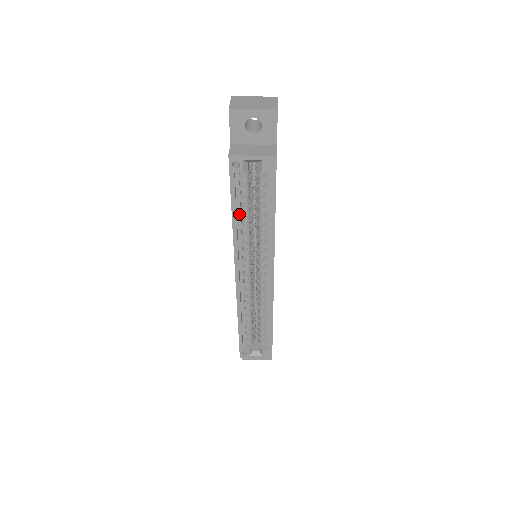
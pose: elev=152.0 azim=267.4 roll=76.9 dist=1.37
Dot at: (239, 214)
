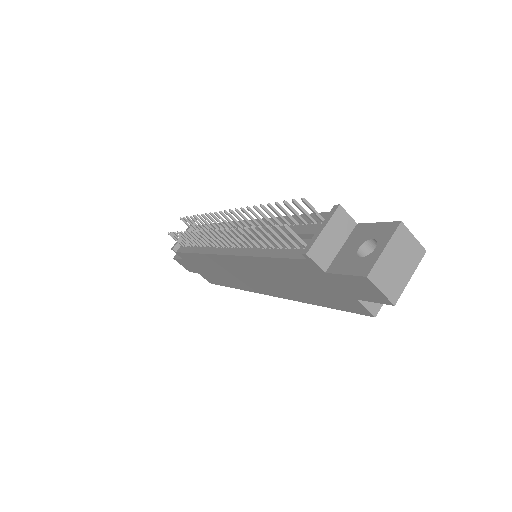
Dot at: occluded
